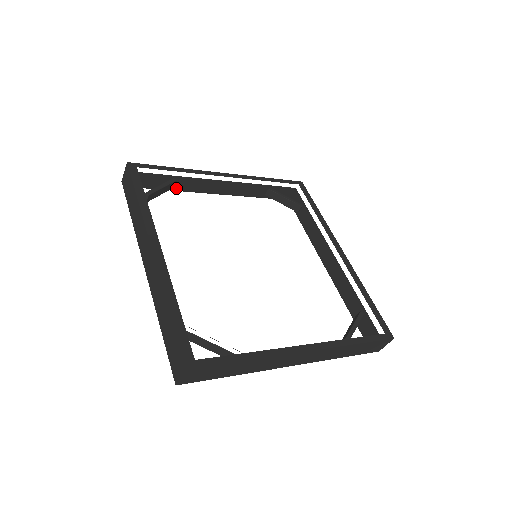
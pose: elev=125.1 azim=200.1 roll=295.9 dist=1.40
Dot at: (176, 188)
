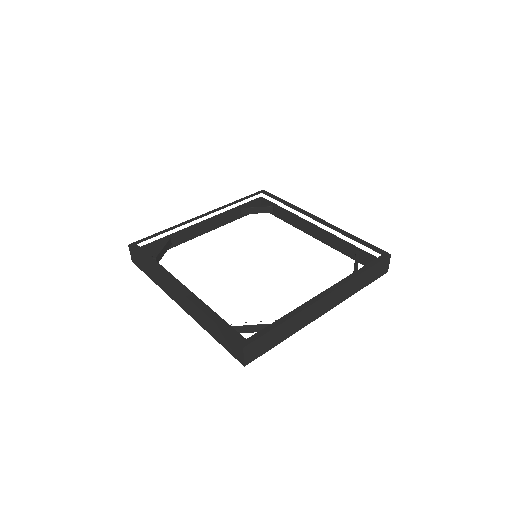
Dot at: (173, 245)
